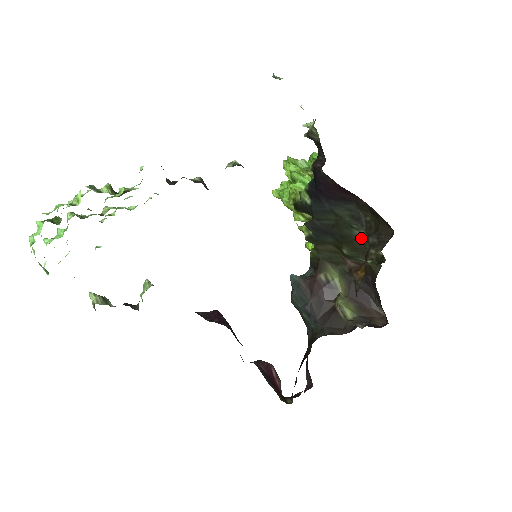
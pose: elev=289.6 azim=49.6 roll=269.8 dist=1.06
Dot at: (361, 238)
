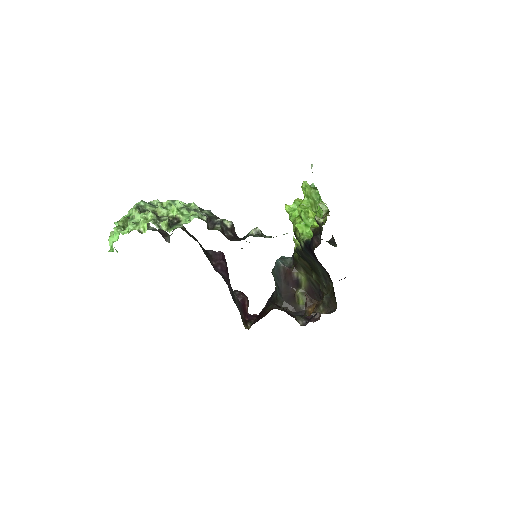
Dot at: occluded
